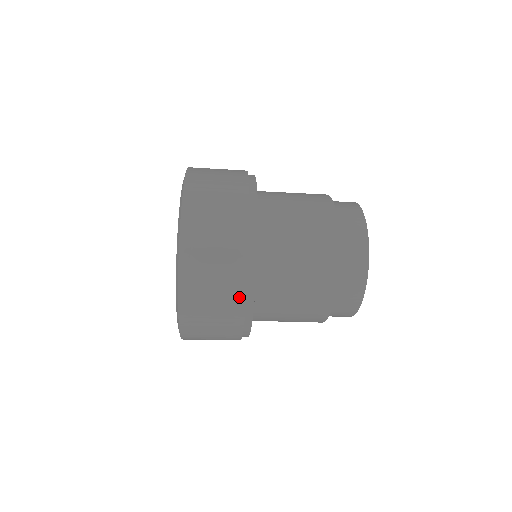
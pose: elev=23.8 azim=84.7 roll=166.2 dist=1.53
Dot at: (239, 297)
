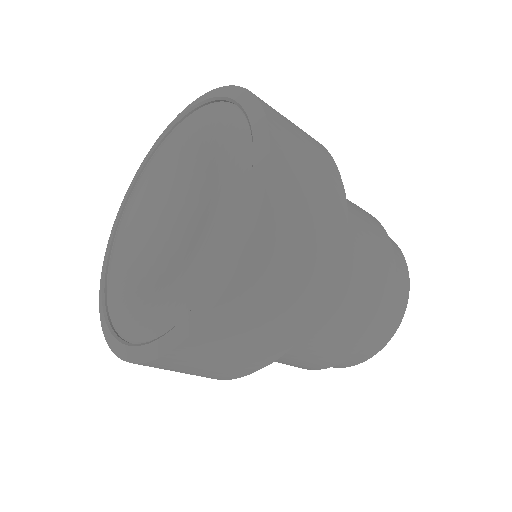
Dot at: (335, 234)
